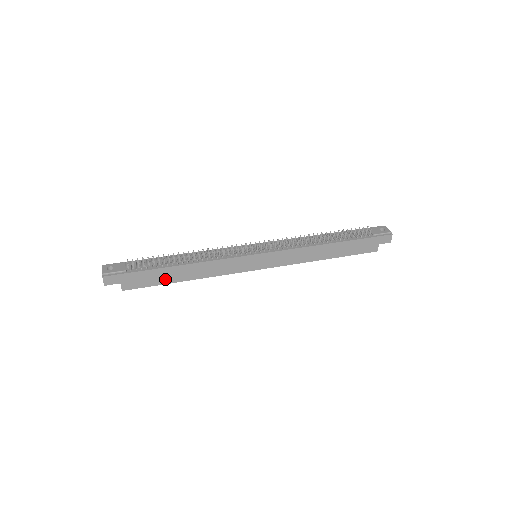
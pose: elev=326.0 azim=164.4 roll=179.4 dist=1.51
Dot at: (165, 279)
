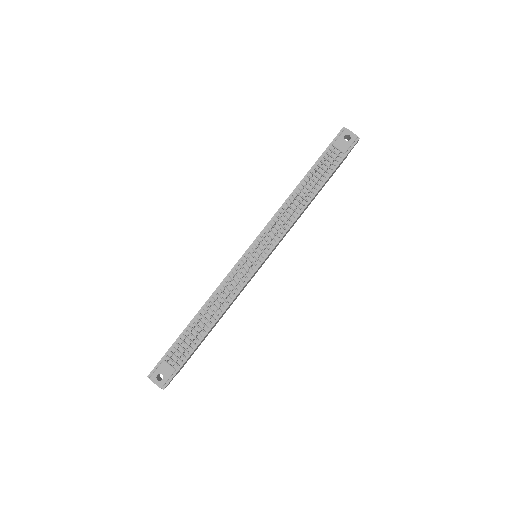
Dot at: (203, 340)
